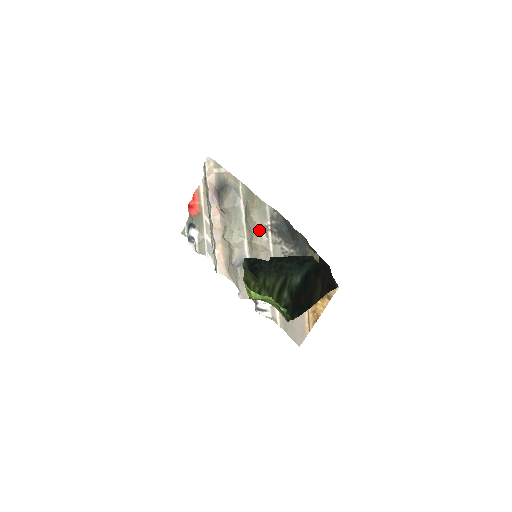
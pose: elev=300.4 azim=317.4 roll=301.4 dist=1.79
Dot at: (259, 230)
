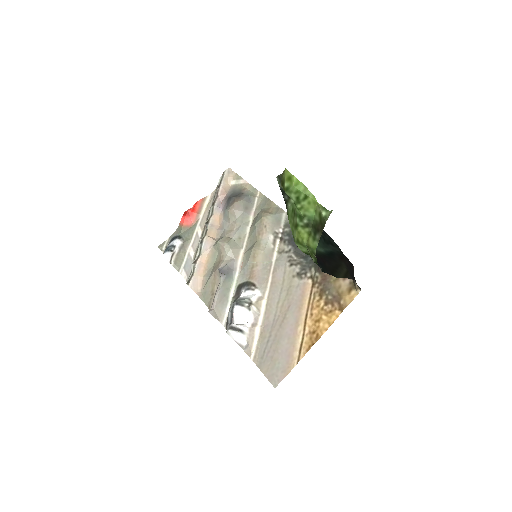
Dot at: (266, 236)
